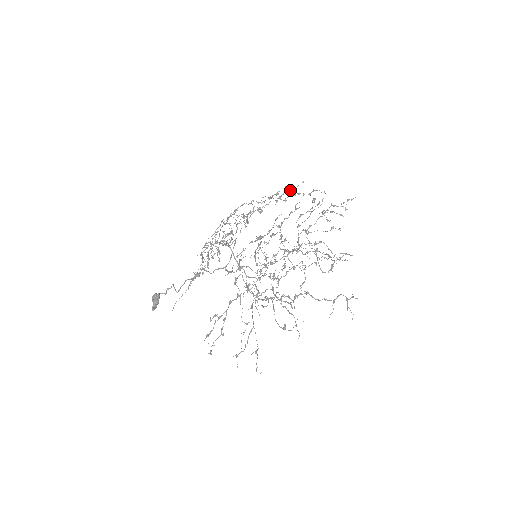
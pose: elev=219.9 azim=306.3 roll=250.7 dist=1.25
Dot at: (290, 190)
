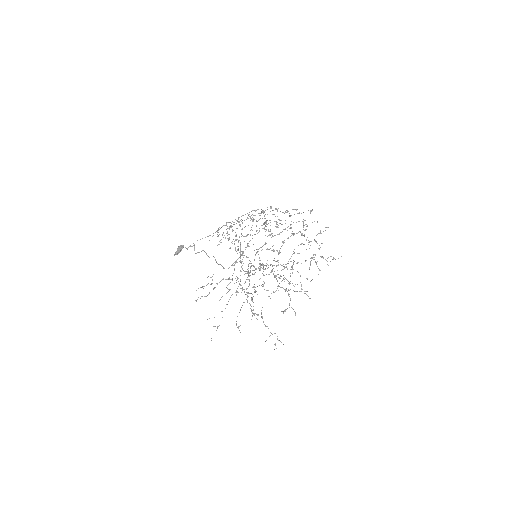
Dot at: occluded
